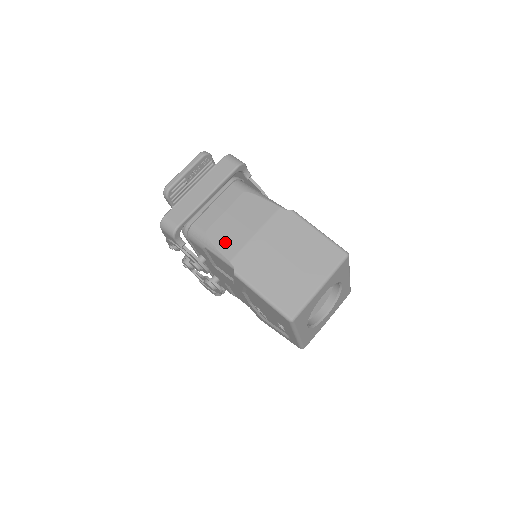
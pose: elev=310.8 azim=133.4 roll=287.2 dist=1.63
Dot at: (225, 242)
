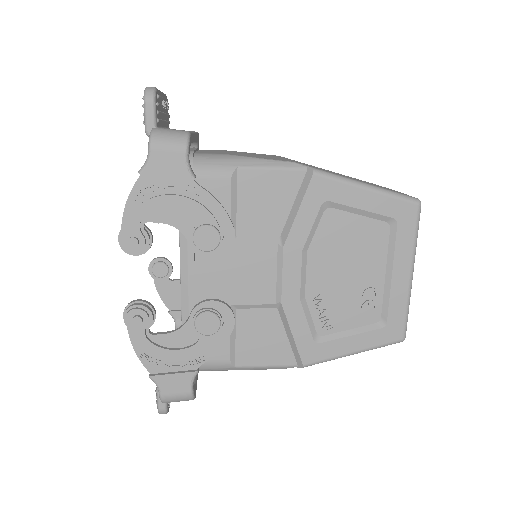
Dot at: (263, 157)
